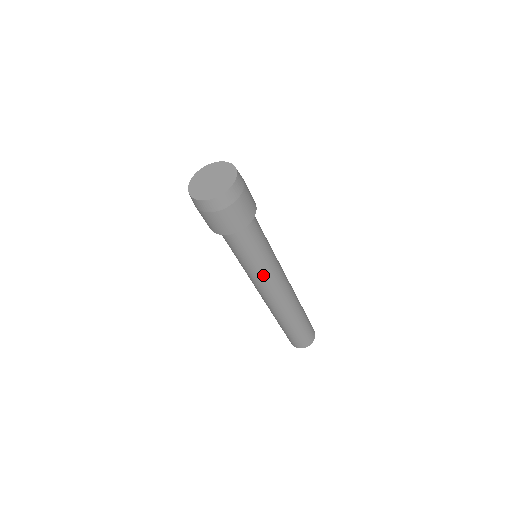
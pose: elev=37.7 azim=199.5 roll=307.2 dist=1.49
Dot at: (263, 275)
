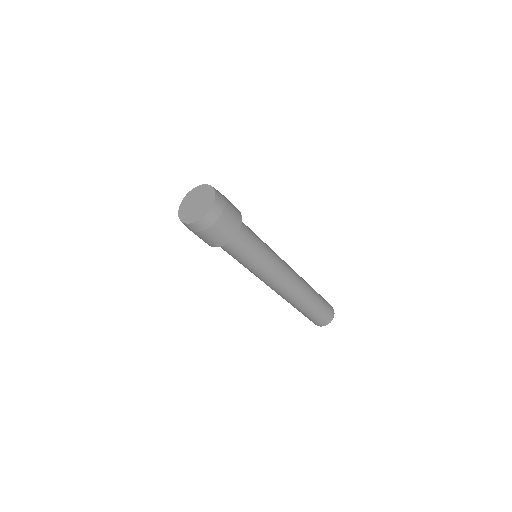
Dot at: (273, 262)
